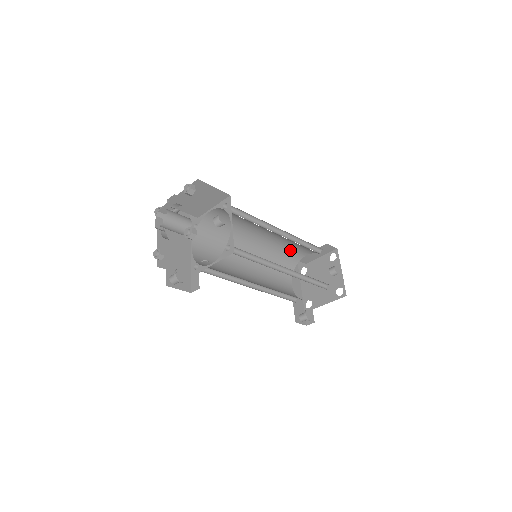
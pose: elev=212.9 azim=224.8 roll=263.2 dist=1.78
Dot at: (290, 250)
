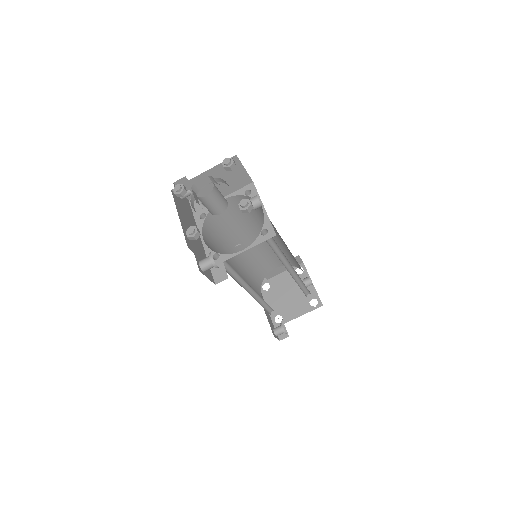
Dot at: (265, 260)
